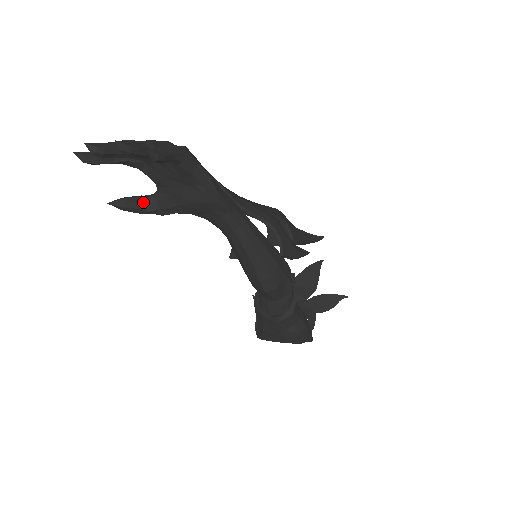
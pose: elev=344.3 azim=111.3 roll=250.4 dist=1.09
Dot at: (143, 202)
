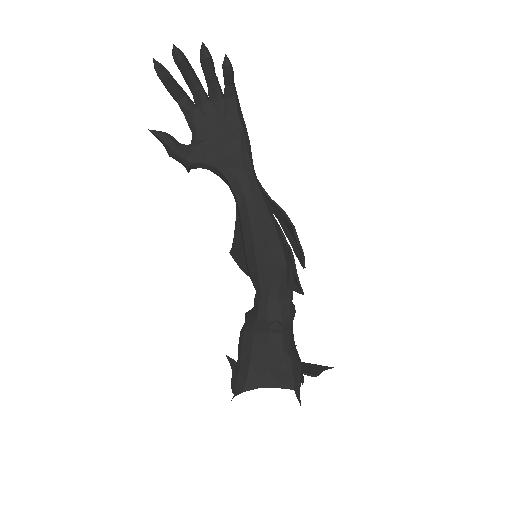
Dot at: (179, 143)
